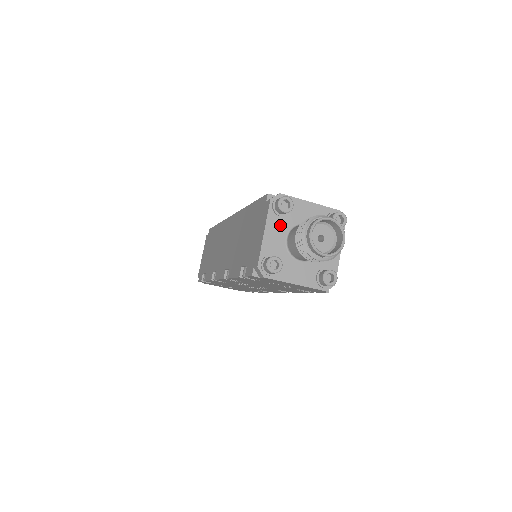
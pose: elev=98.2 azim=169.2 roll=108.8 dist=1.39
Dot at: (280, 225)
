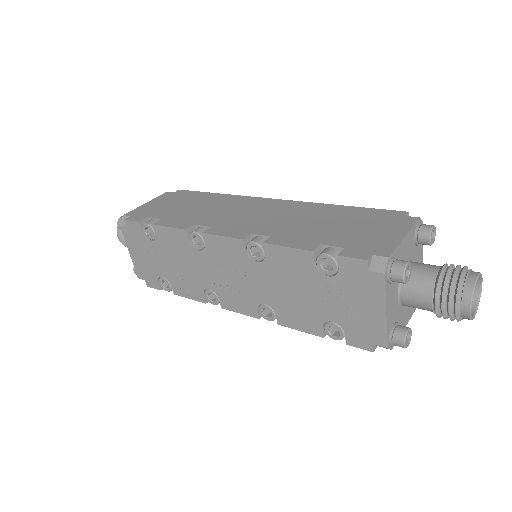
Dot at: (411, 246)
